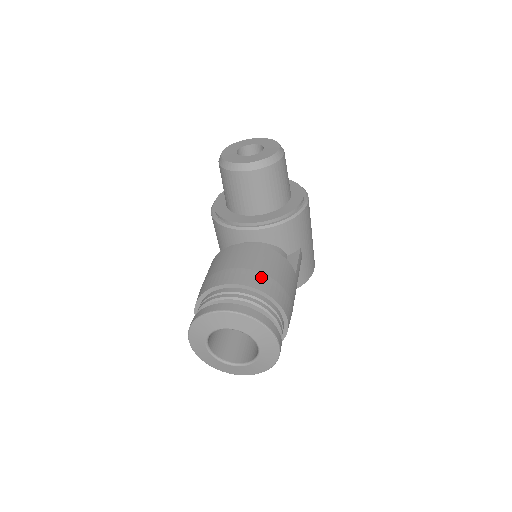
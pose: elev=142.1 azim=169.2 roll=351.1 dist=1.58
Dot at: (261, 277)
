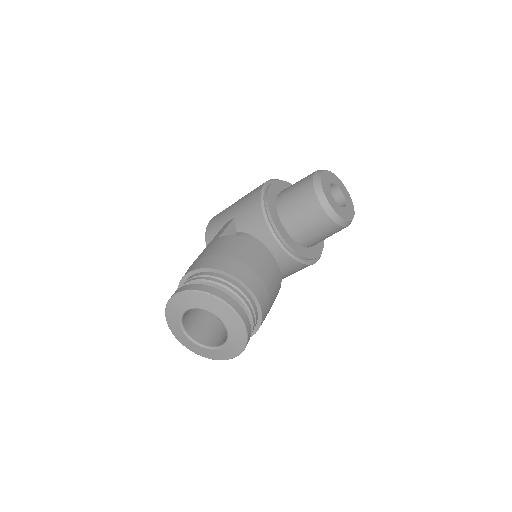
Dot at: (268, 300)
